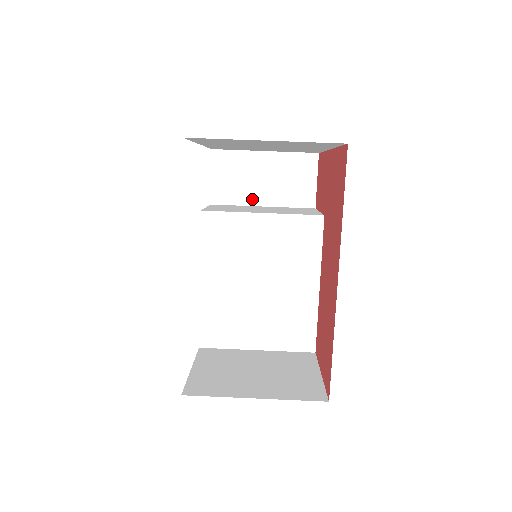
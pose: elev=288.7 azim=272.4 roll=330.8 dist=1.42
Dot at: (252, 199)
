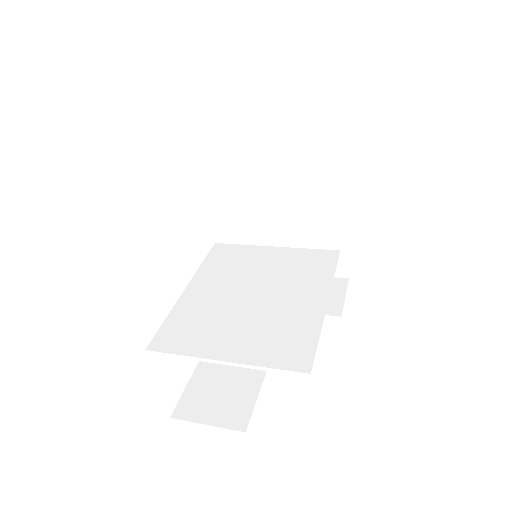
Dot at: occluded
